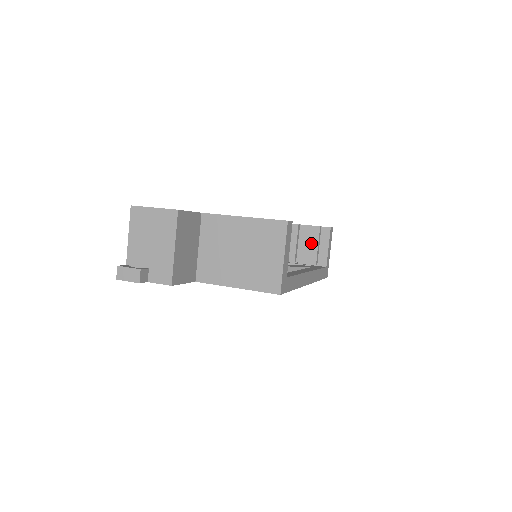
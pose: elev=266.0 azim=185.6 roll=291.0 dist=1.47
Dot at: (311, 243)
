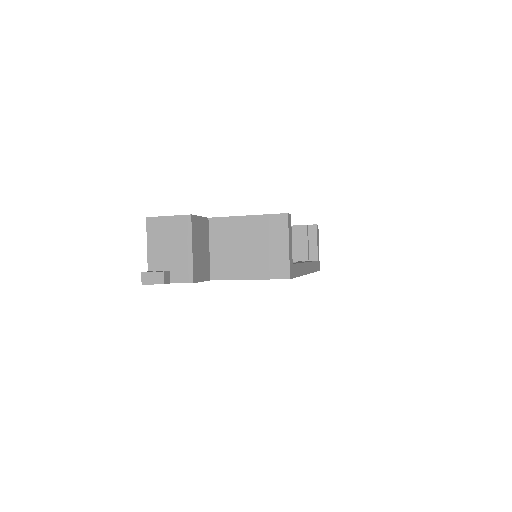
Dot at: (301, 241)
